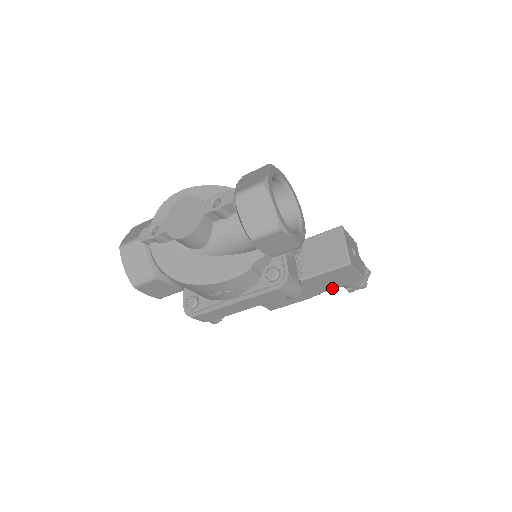
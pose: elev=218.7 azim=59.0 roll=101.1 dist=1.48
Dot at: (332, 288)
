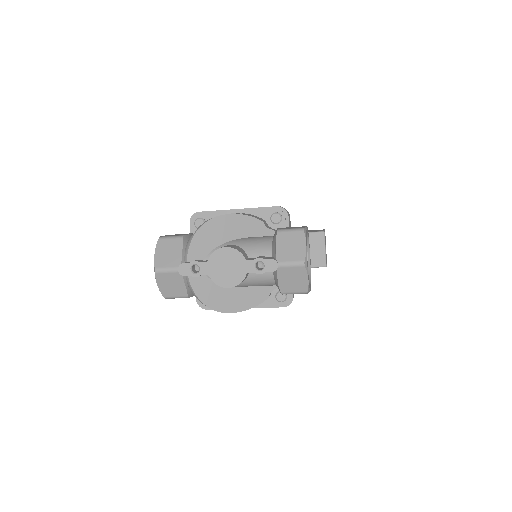
Dot at: occluded
